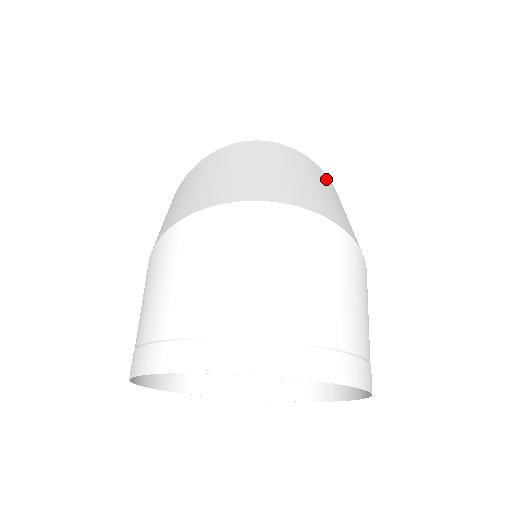
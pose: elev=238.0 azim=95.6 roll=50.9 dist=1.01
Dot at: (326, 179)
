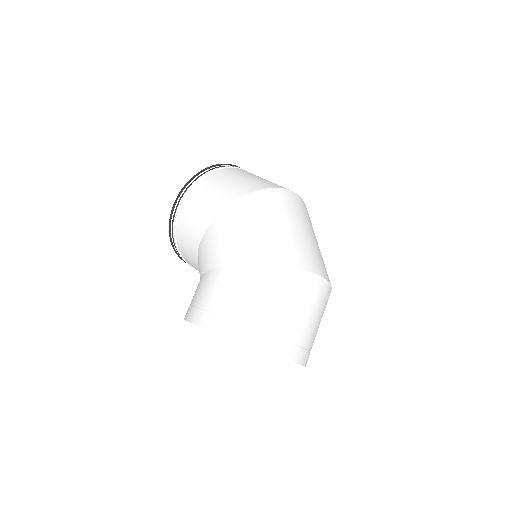
Dot at: occluded
